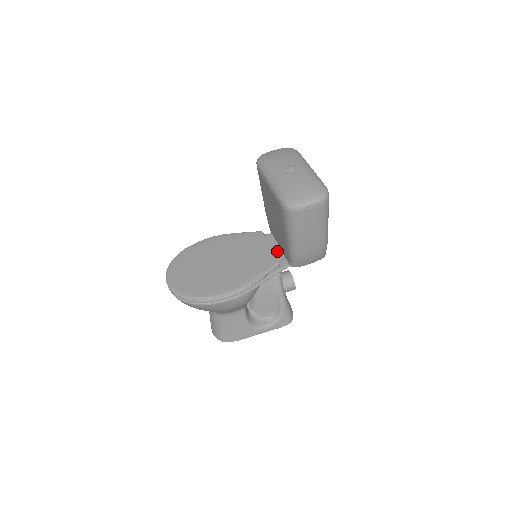
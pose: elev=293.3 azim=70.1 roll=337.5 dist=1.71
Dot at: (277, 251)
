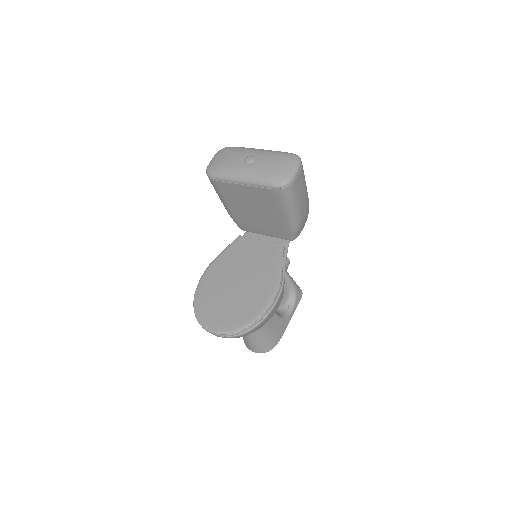
Dot at: (267, 240)
